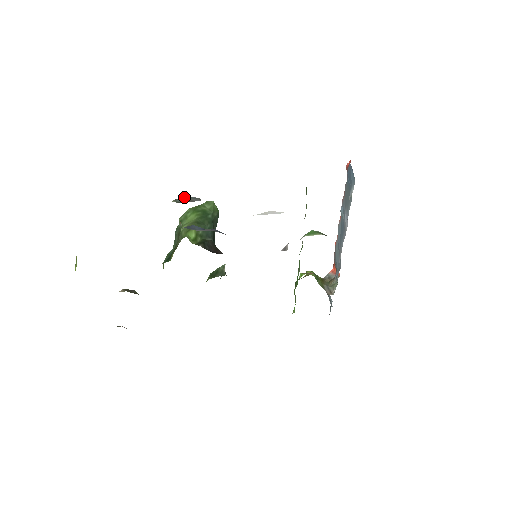
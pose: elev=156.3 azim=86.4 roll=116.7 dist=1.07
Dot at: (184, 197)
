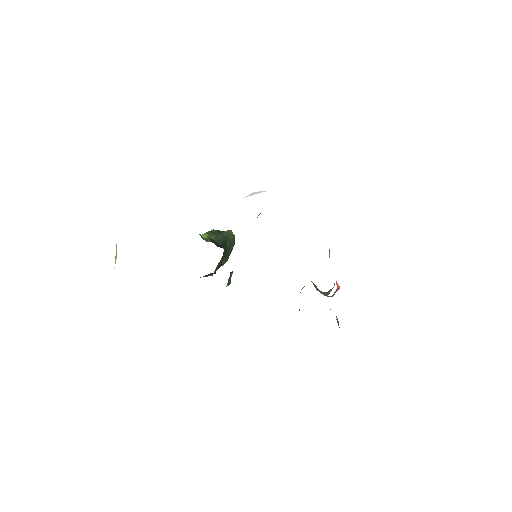
Dot at: occluded
